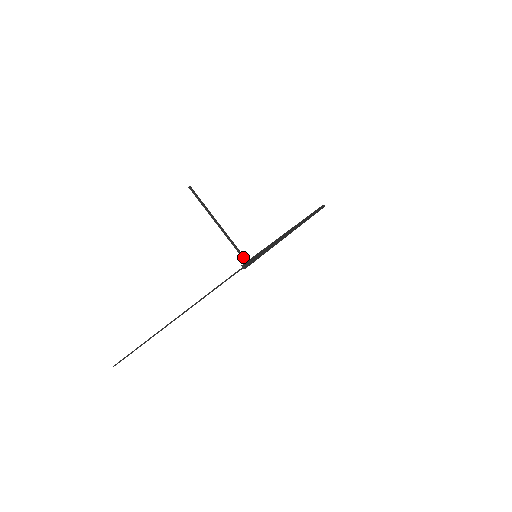
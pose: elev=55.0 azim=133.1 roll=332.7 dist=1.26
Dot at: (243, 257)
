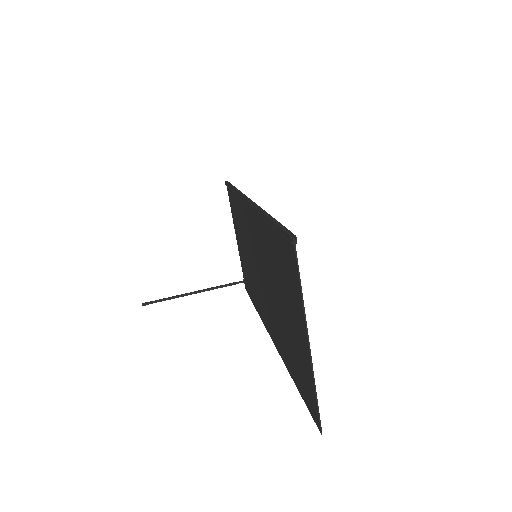
Dot at: (236, 283)
